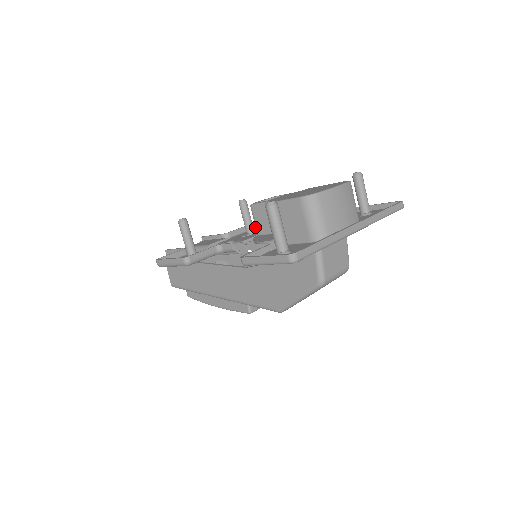
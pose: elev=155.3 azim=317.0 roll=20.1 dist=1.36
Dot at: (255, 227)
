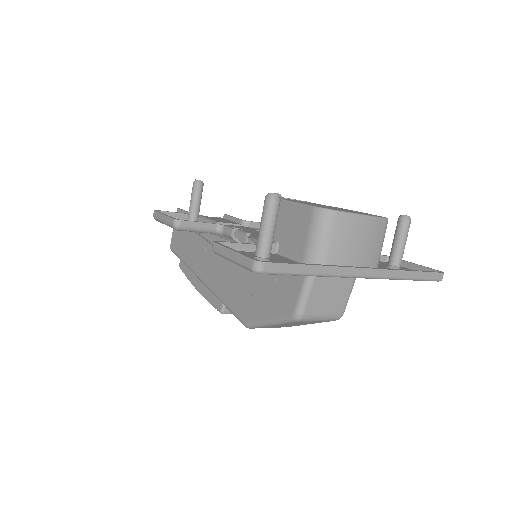
Dot at: occluded
